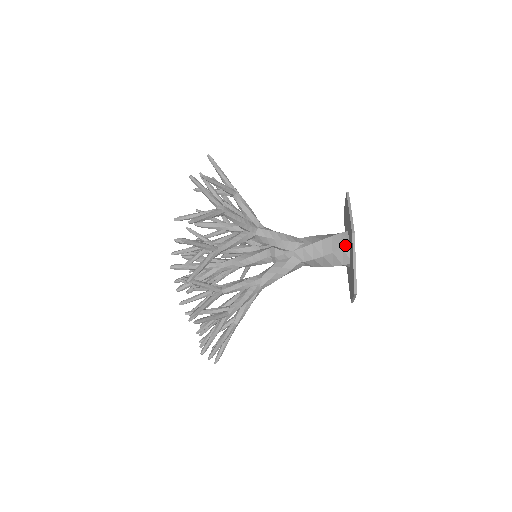
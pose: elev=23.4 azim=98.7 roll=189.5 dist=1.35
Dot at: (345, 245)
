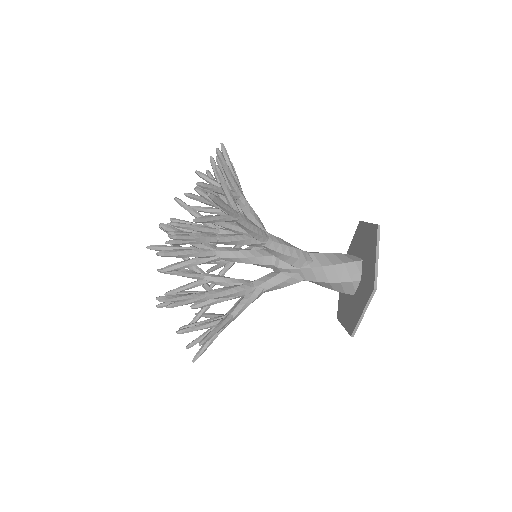
Dot at: occluded
